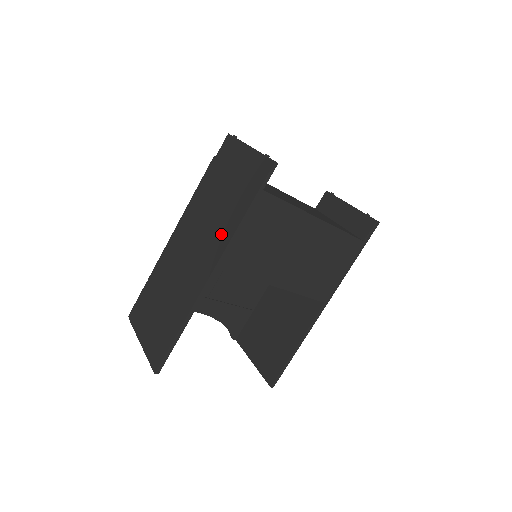
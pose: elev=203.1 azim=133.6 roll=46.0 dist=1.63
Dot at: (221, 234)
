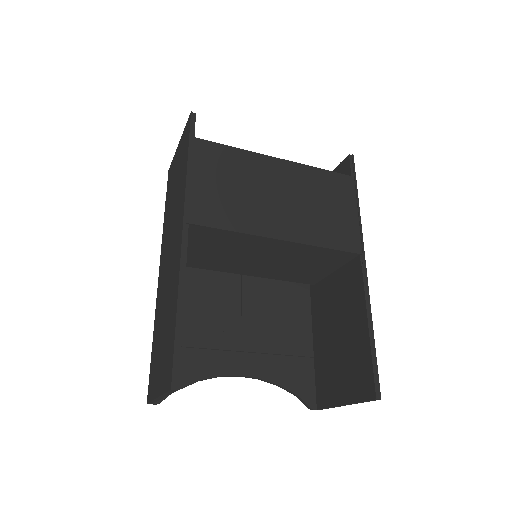
Dot at: (180, 202)
